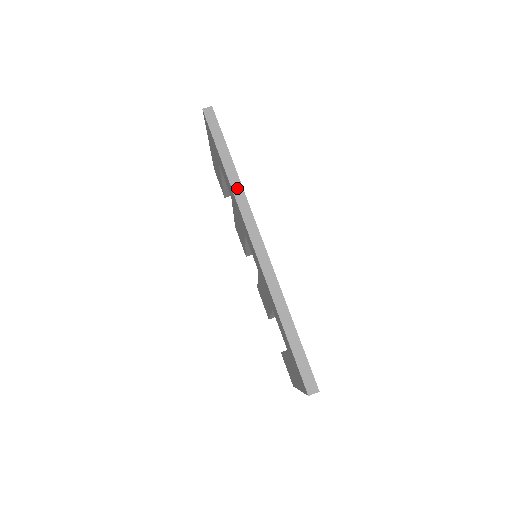
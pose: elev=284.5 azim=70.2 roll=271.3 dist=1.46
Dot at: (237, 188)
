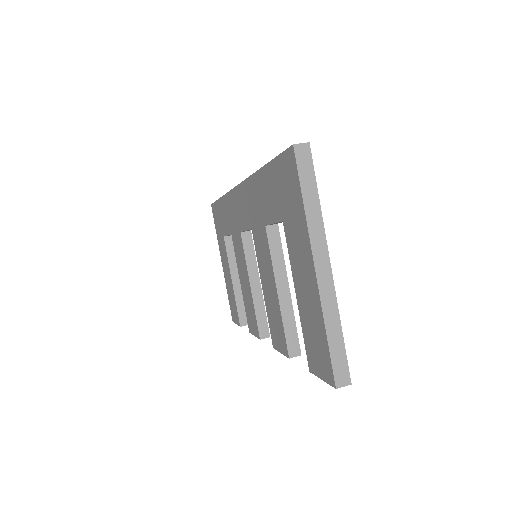
Dot at: occluded
